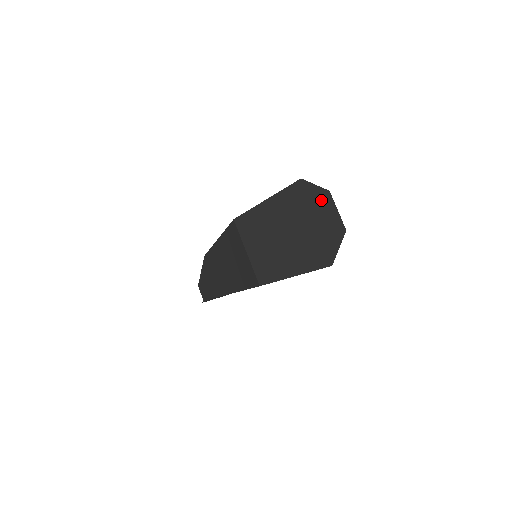
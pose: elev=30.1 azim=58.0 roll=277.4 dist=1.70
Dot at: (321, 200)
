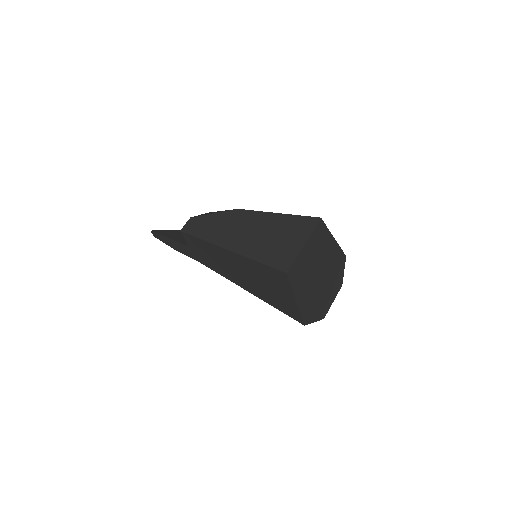
Dot at: (337, 283)
